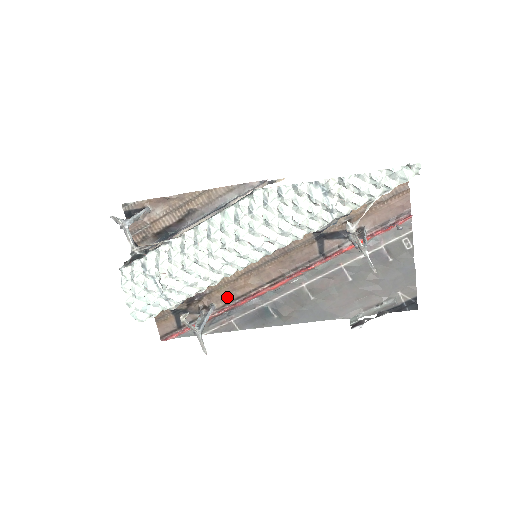
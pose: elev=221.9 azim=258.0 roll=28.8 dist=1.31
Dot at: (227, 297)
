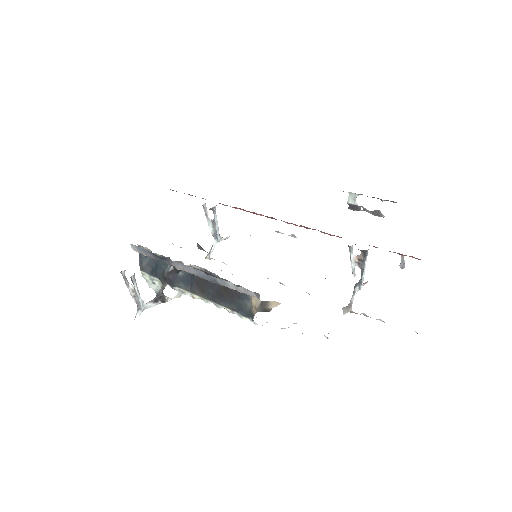
Dot at: occluded
